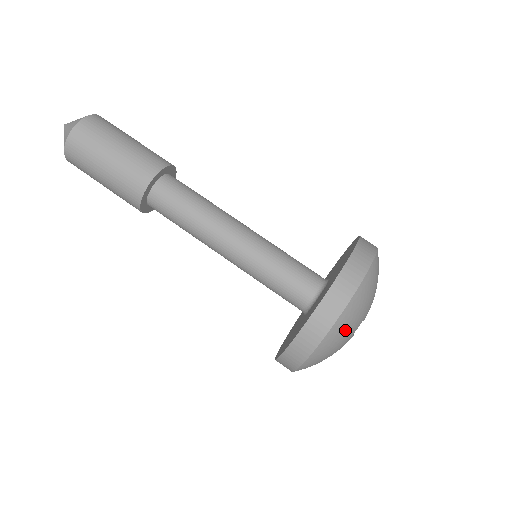
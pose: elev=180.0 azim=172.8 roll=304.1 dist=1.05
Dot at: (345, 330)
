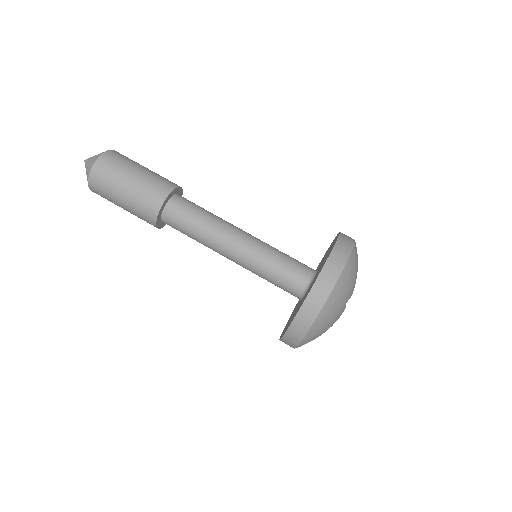
Dot at: (343, 292)
